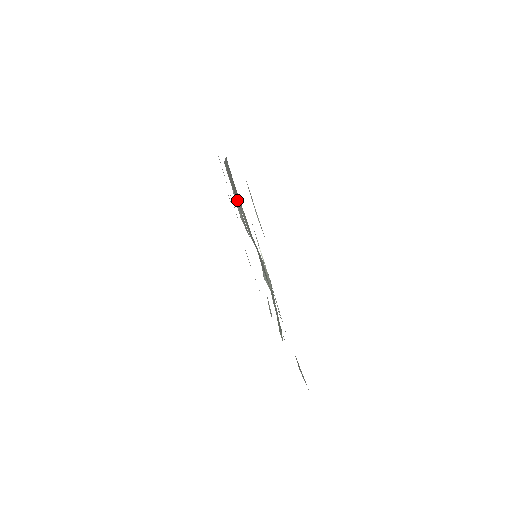
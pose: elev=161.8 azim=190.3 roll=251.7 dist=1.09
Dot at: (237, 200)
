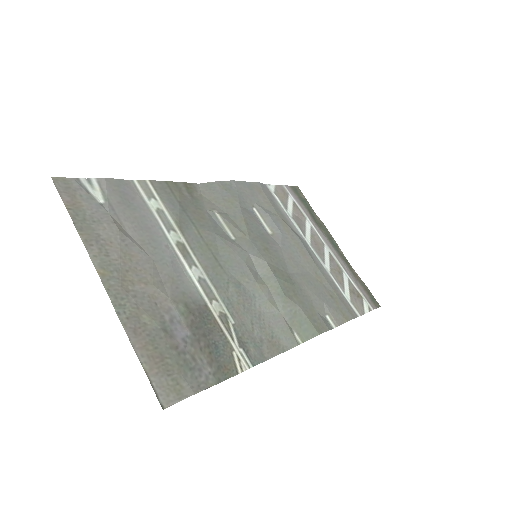
Dot at: (267, 217)
